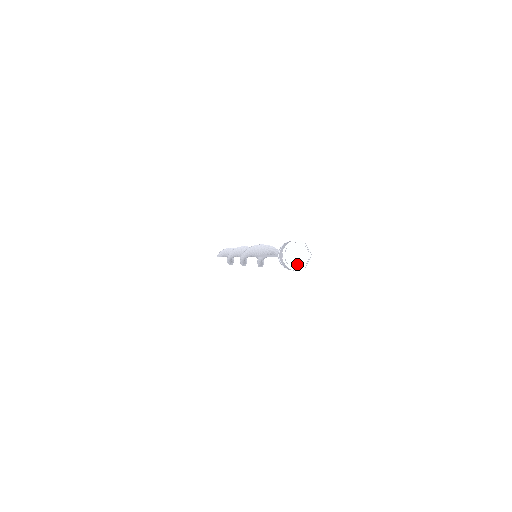
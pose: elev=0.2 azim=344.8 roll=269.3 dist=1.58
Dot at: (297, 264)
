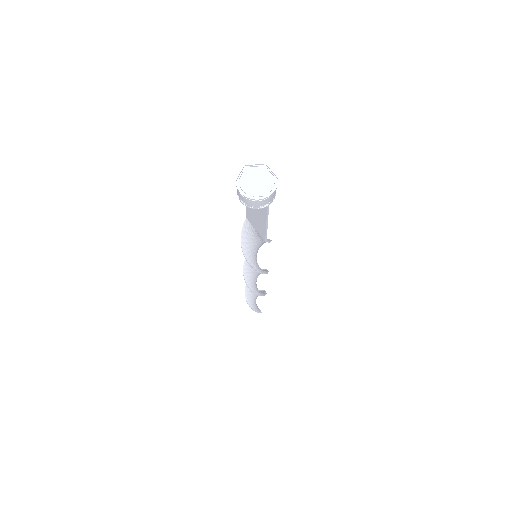
Dot at: (247, 188)
